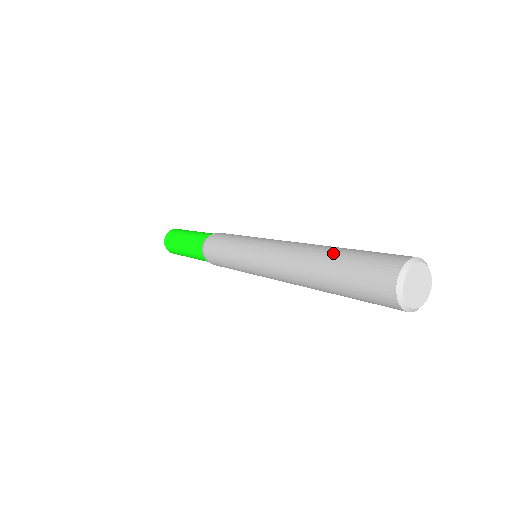
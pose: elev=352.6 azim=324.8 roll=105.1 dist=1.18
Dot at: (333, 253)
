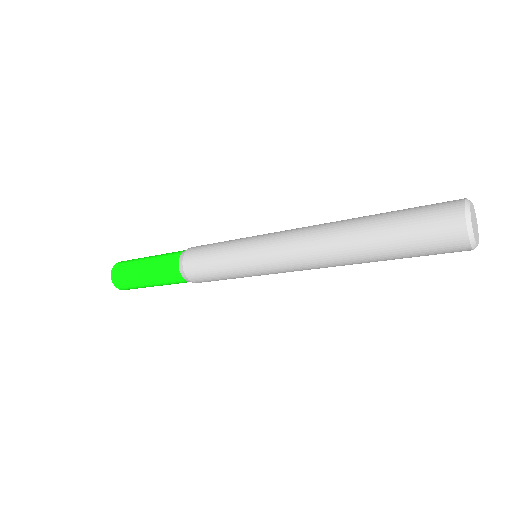
Dot at: occluded
